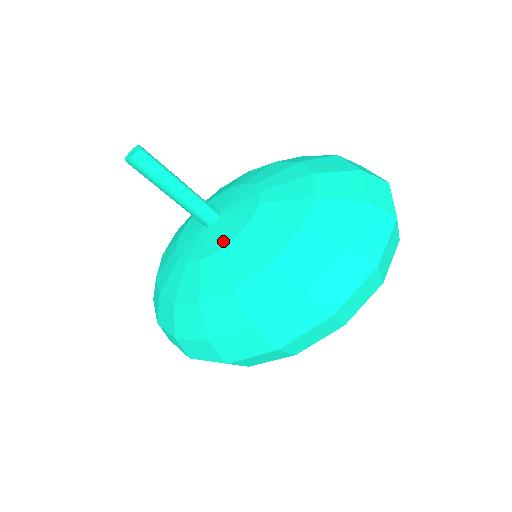
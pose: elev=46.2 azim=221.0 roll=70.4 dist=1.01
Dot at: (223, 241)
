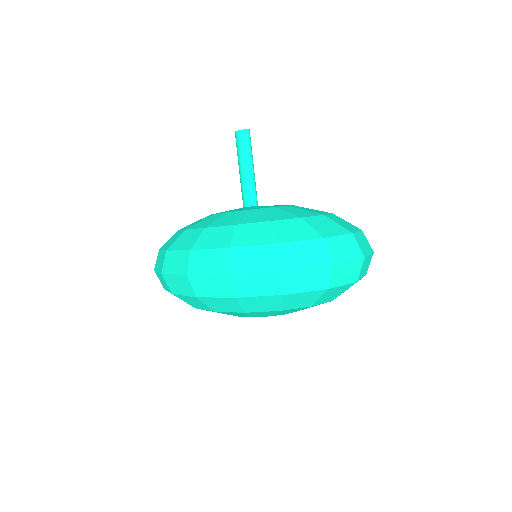
Dot at: (249, 209)
